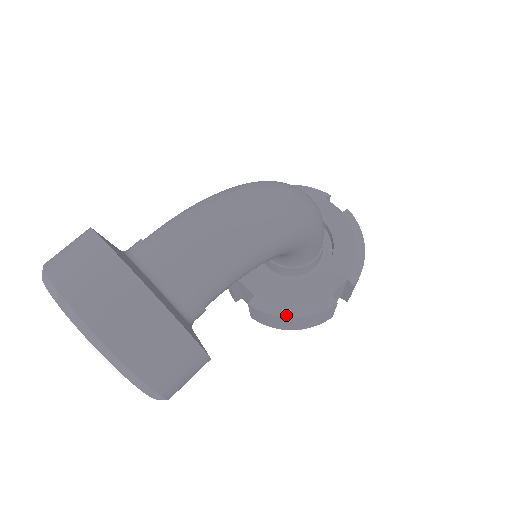
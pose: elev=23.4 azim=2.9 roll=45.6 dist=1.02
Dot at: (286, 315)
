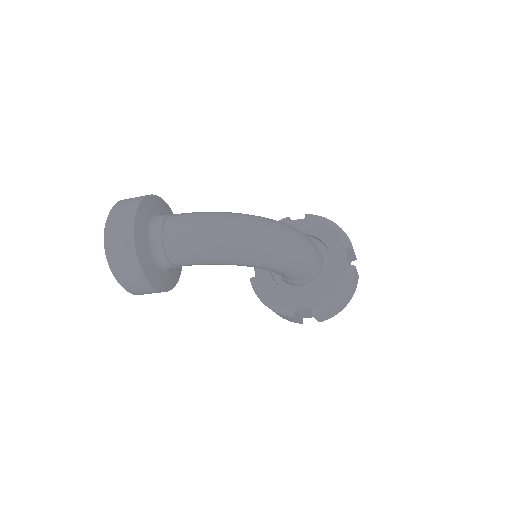
Dot at: (262, 301)
